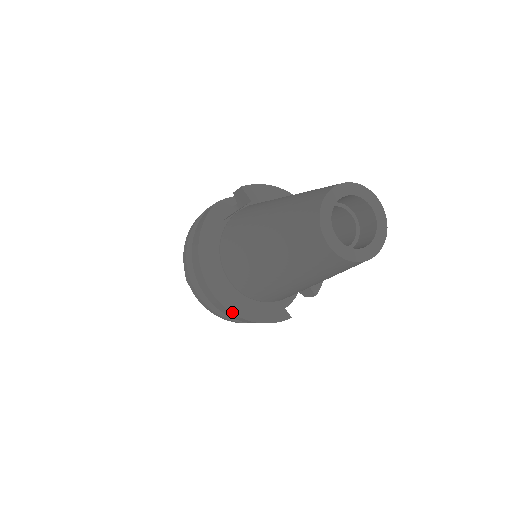
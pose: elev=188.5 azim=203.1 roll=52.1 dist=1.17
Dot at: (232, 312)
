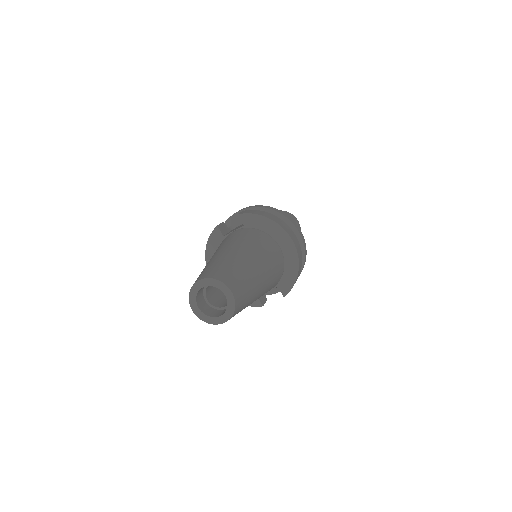
Dot at: occluded
